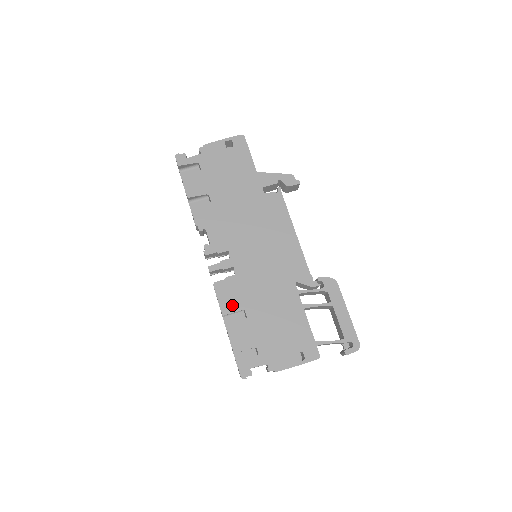
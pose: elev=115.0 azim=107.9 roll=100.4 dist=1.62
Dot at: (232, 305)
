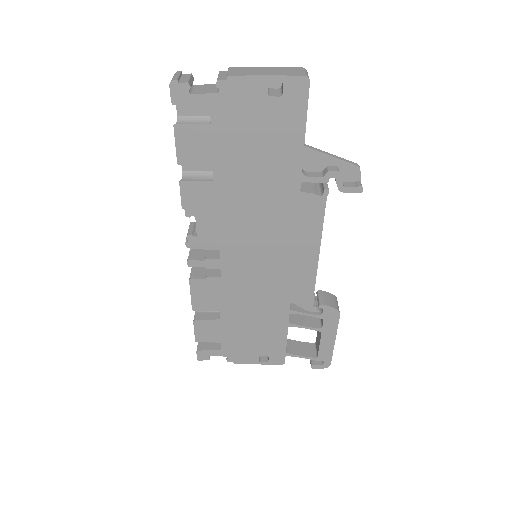
Dot at: (206, 304)
